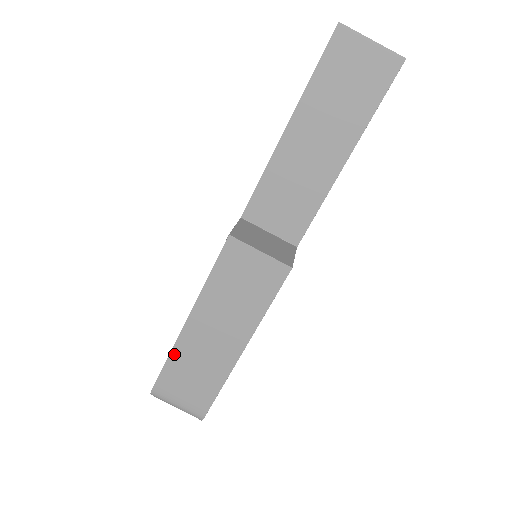
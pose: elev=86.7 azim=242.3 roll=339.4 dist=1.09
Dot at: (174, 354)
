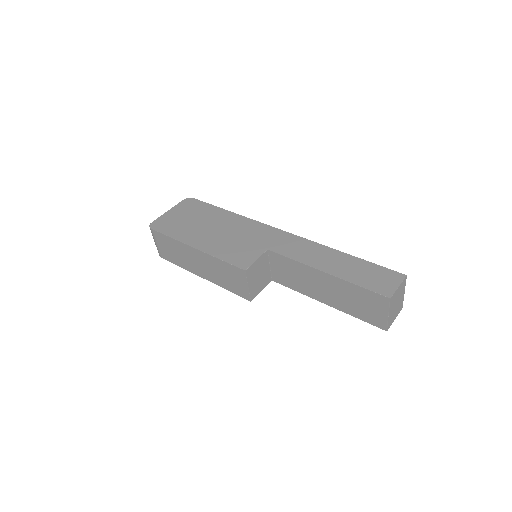
Dot at: (175, 241)
